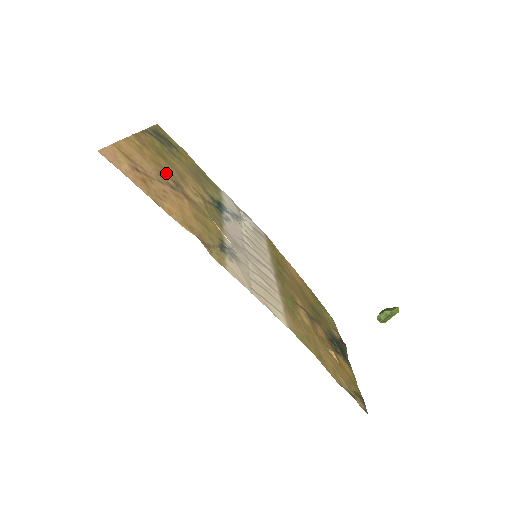
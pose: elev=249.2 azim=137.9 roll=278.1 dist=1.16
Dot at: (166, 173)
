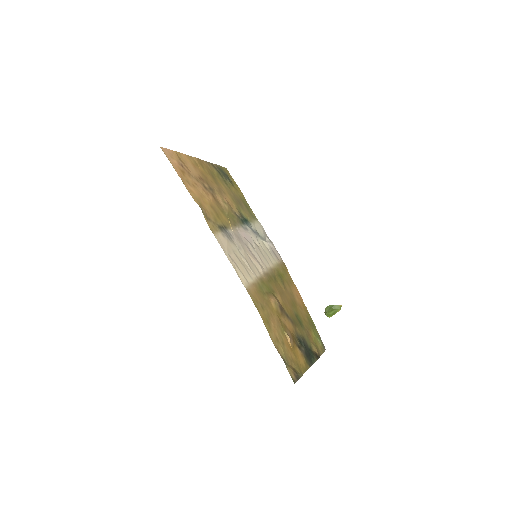
Dot at: (207, 181)
